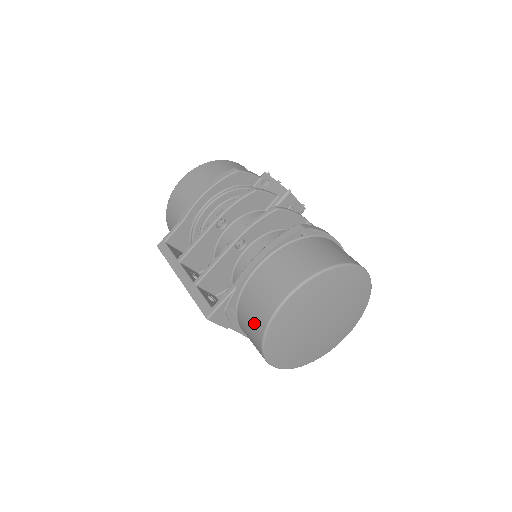
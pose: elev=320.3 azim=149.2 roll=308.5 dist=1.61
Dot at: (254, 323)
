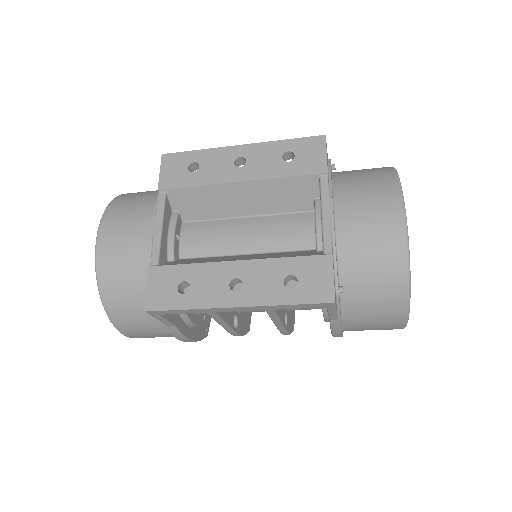
Dot at: occluded
